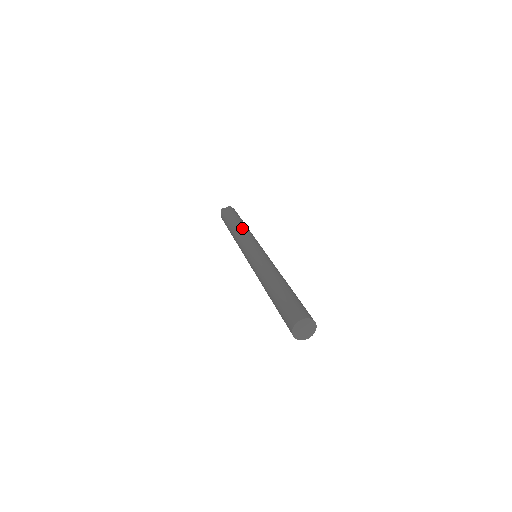
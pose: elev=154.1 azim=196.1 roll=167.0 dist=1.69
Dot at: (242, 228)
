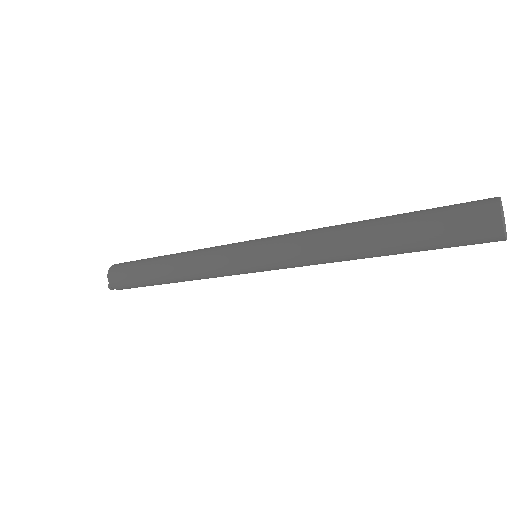
Dot at: occluded
